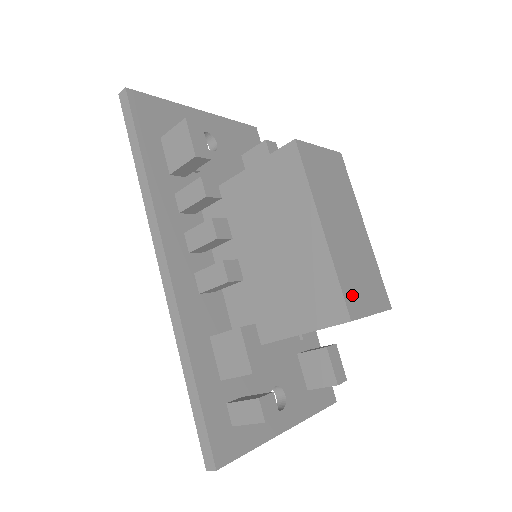
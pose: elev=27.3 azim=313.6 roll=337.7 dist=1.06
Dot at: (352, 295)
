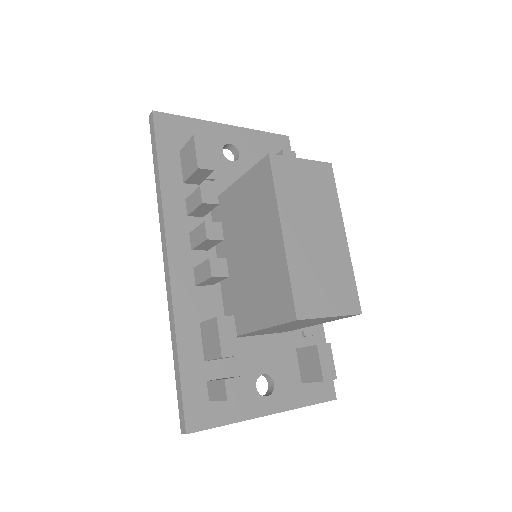
Dot at: (306, 297)
